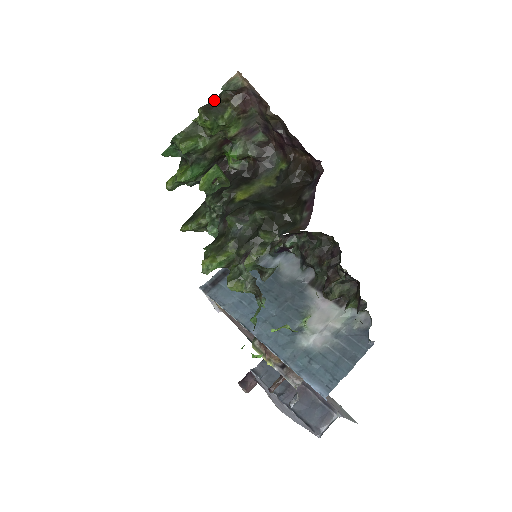
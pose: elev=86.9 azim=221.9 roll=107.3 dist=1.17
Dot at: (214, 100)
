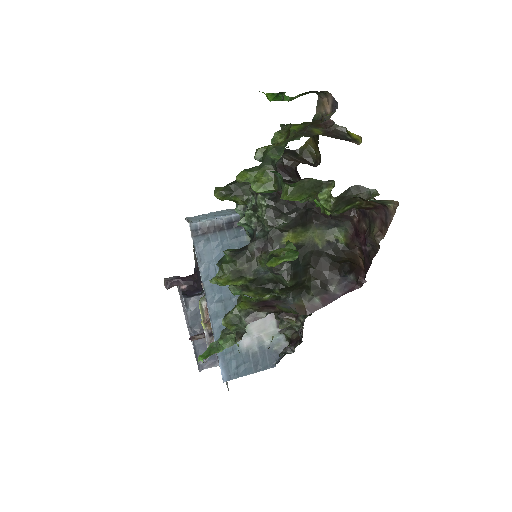
Dot at: (355, 187)
